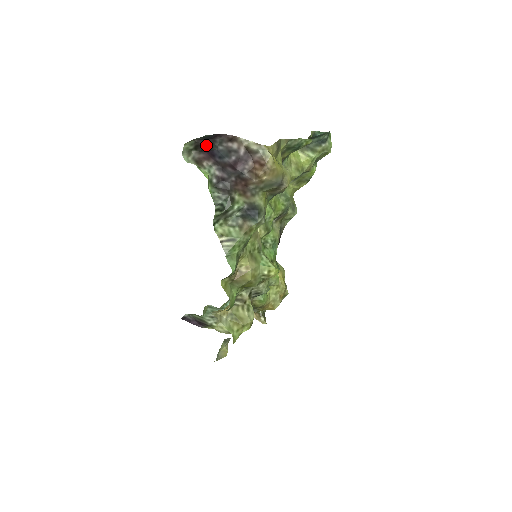
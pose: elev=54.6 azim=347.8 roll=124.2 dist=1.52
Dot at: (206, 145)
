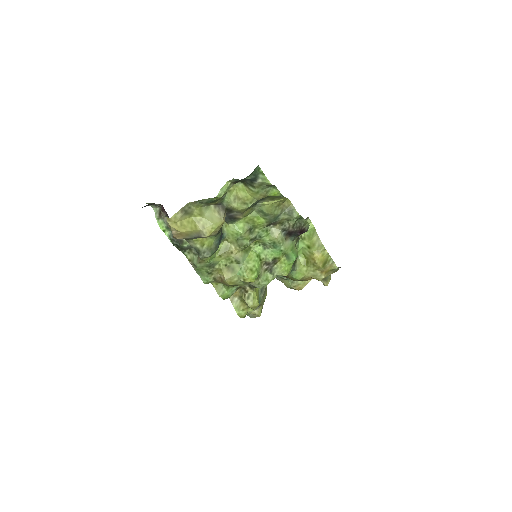
Dot at: occluded
